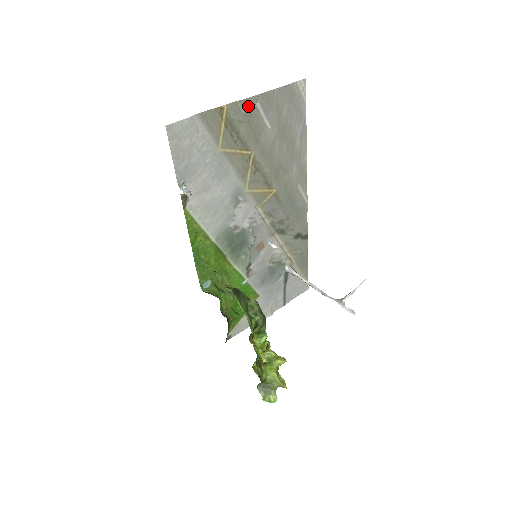
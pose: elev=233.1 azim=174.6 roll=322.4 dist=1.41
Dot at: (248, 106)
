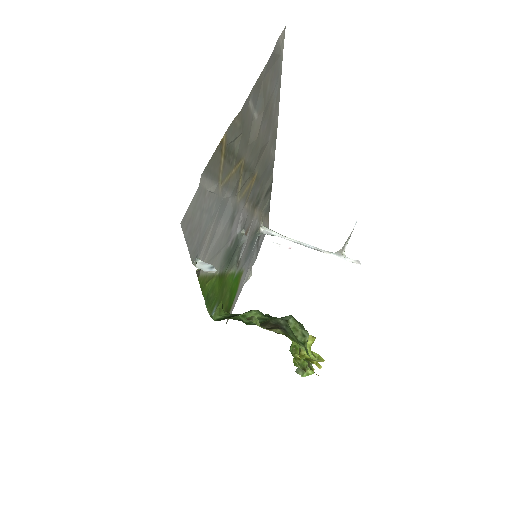
Dot at: (243, 114)
